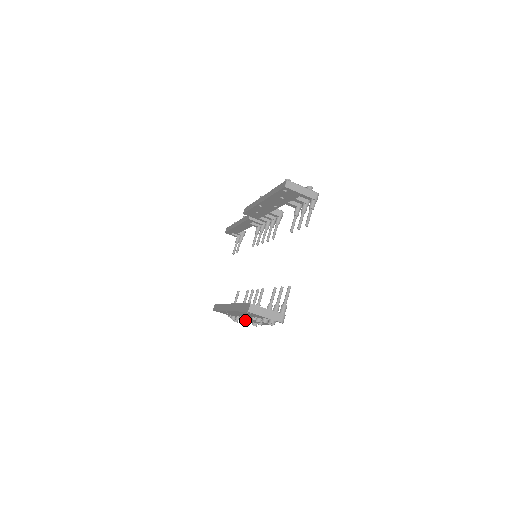
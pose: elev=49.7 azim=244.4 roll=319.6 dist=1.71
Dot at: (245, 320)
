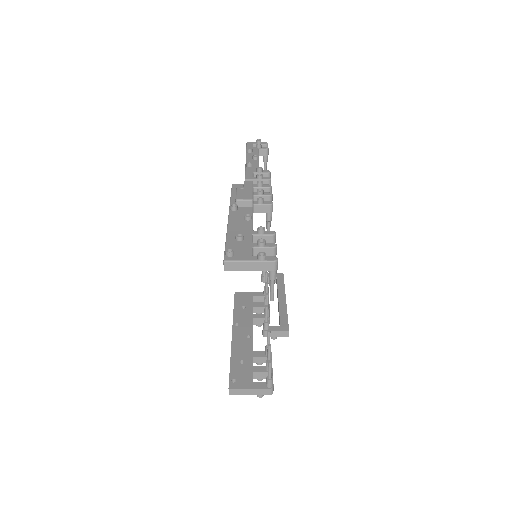
Dot at: occluded
